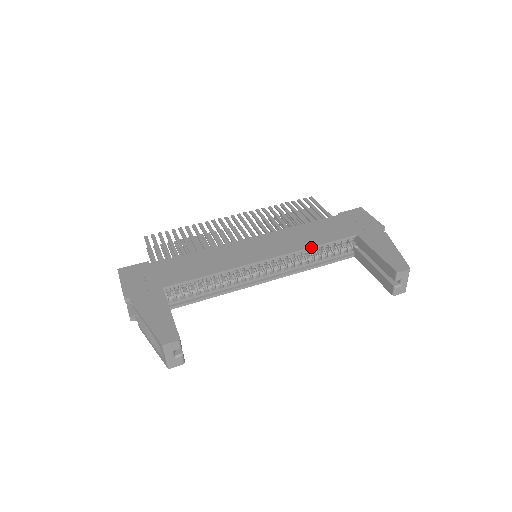
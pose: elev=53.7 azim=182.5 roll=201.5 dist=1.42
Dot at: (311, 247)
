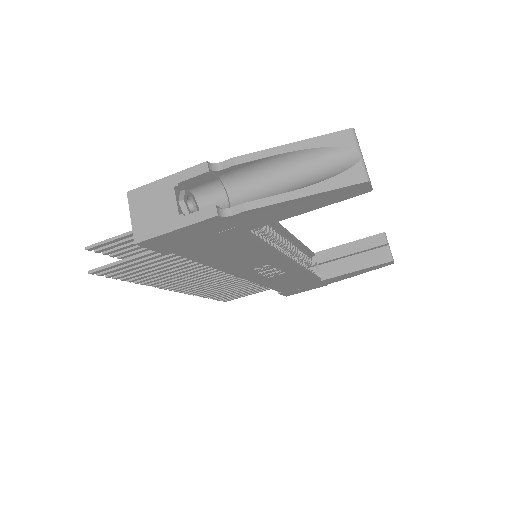
Dot at: (301, 242)
